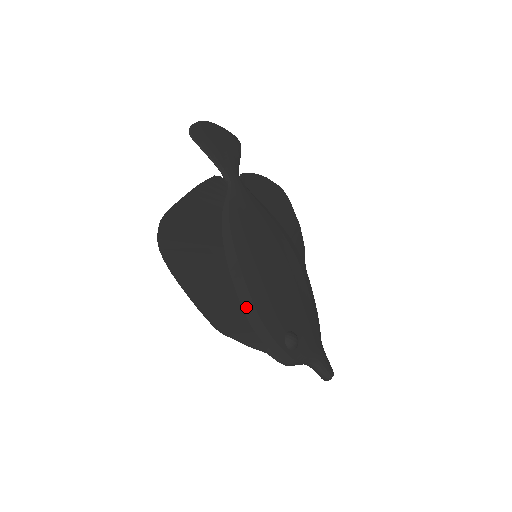
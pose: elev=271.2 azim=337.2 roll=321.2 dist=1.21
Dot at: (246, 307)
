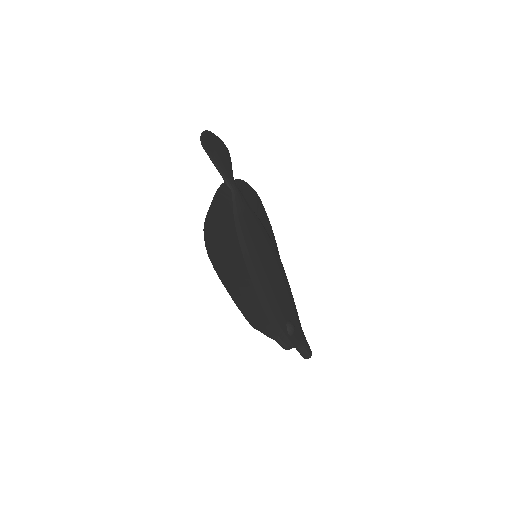
Dot at: (263, 302)
